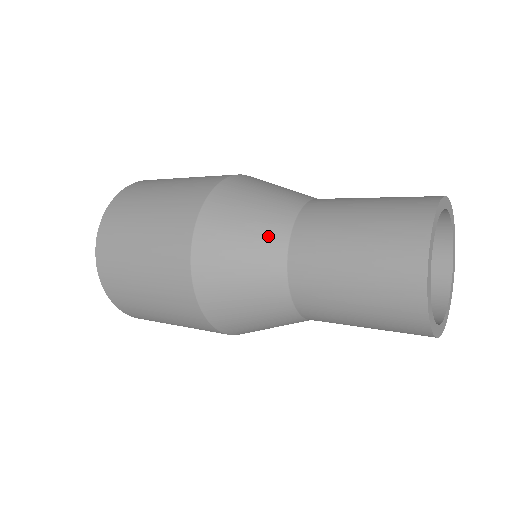
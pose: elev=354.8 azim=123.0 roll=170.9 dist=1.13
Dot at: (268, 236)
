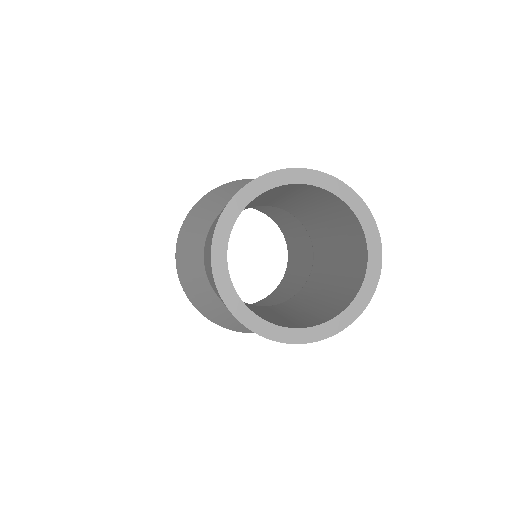
Dot at: occluded
